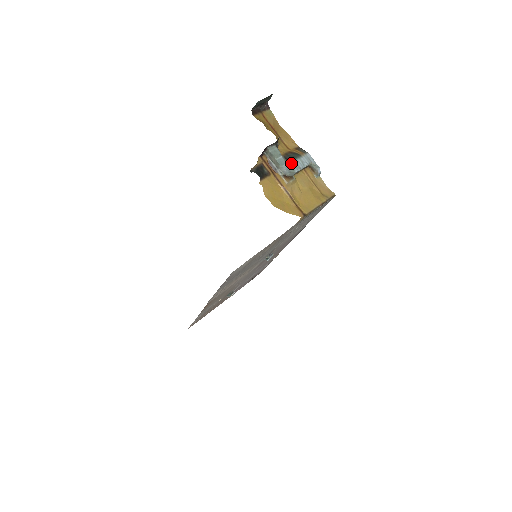
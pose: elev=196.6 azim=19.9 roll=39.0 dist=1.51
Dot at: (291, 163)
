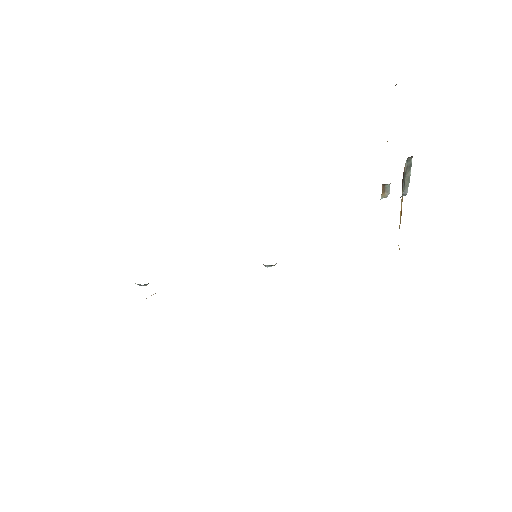
Dot at: occluded
